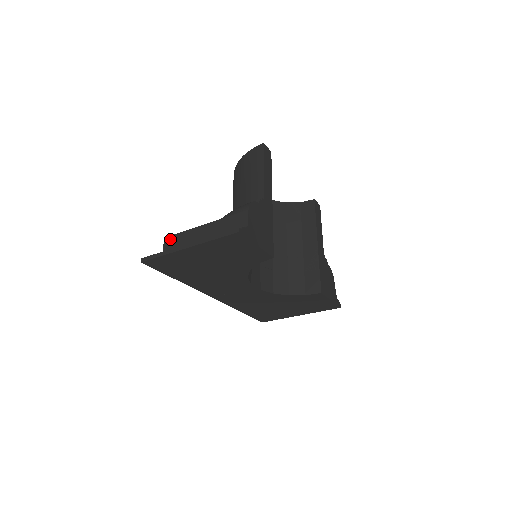
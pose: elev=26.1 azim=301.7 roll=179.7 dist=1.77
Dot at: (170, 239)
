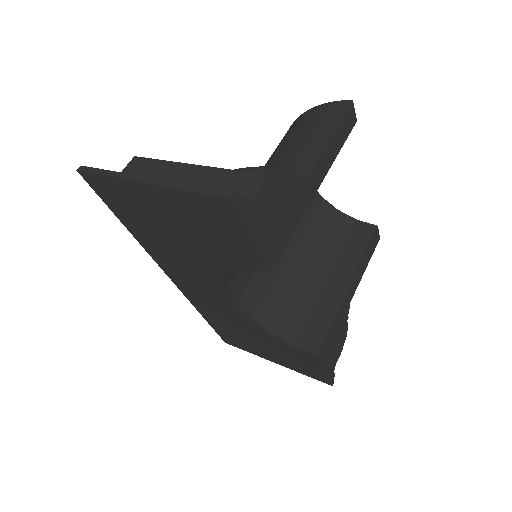
Dot at: (140, 162)
